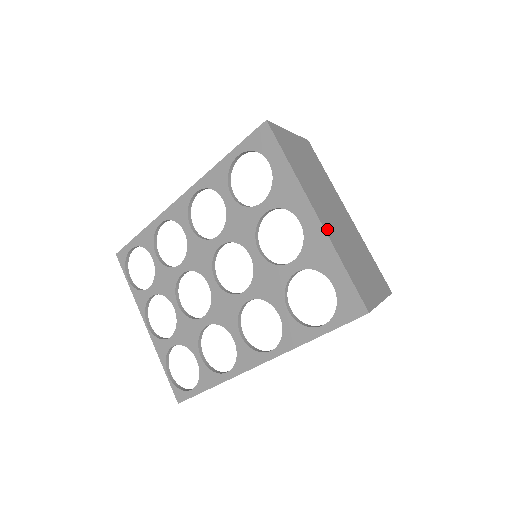
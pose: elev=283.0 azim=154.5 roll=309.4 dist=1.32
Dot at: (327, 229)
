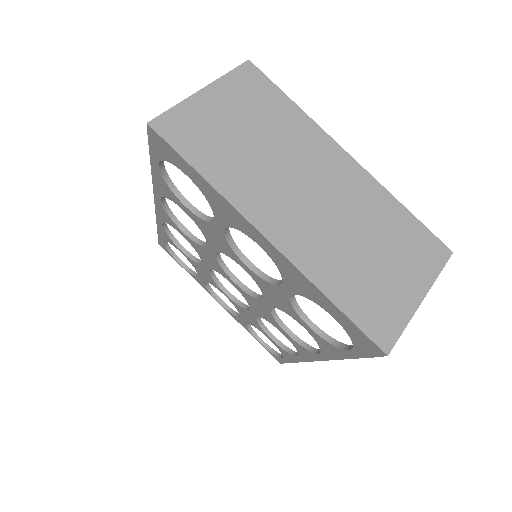
Dot at: (293, 252)
